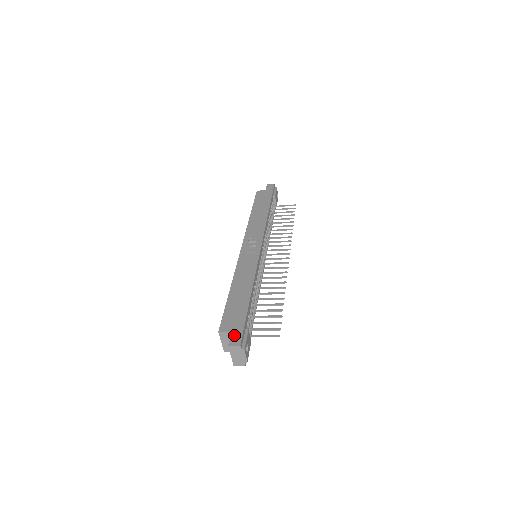
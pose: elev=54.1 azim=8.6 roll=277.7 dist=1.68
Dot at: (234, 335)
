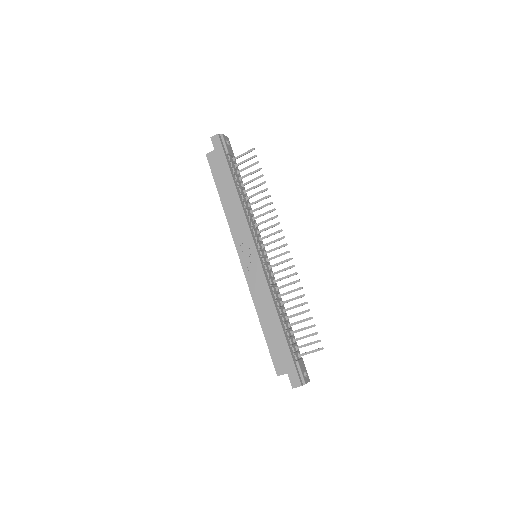
Dot at: (291, 377)
